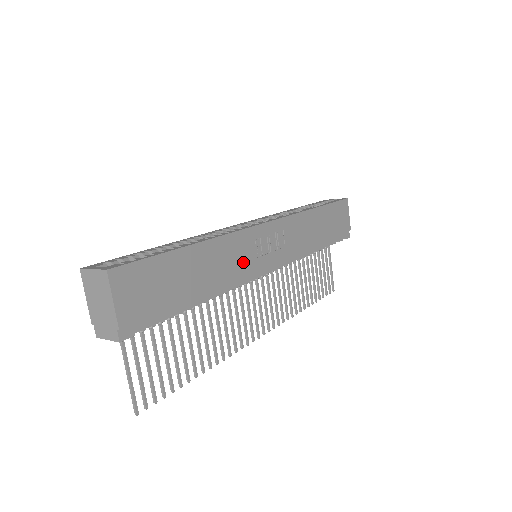
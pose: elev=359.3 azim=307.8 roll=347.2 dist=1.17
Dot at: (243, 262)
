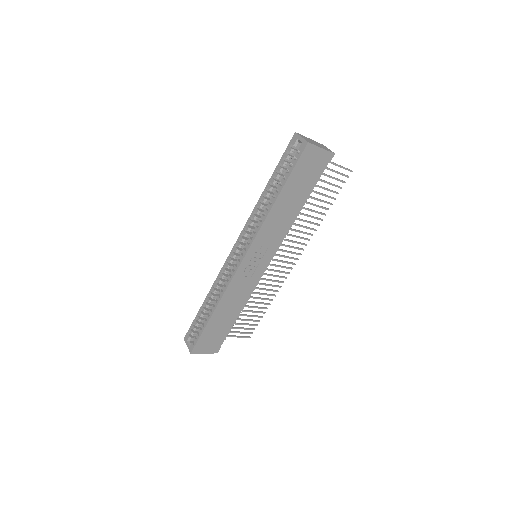
Dot at: (246, 286)
